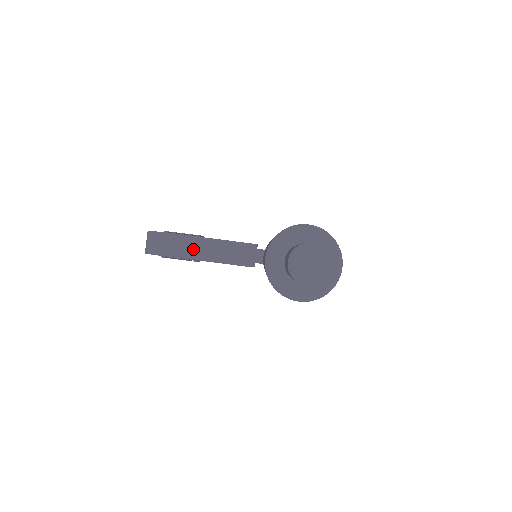
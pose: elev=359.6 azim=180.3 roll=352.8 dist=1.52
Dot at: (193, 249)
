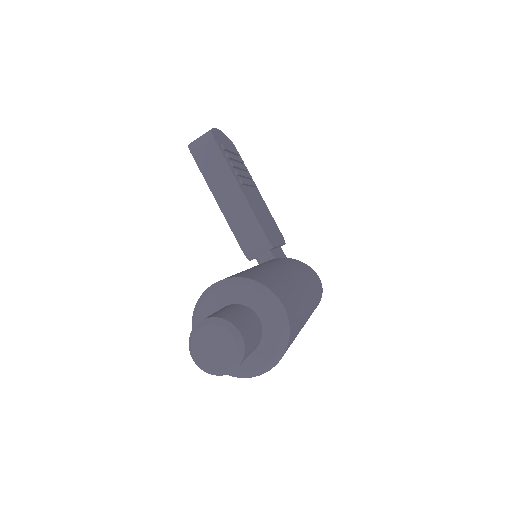
Dot at: (223, 187)
